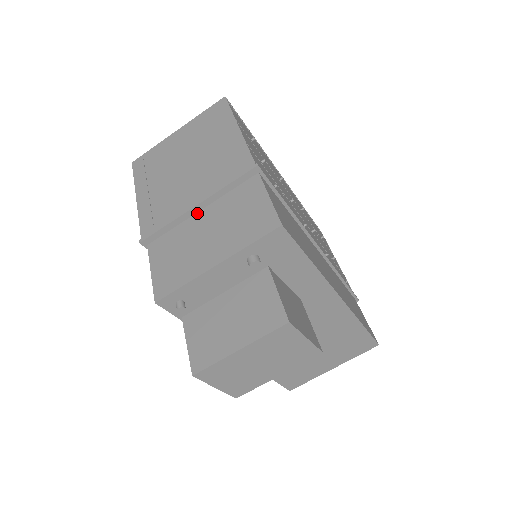
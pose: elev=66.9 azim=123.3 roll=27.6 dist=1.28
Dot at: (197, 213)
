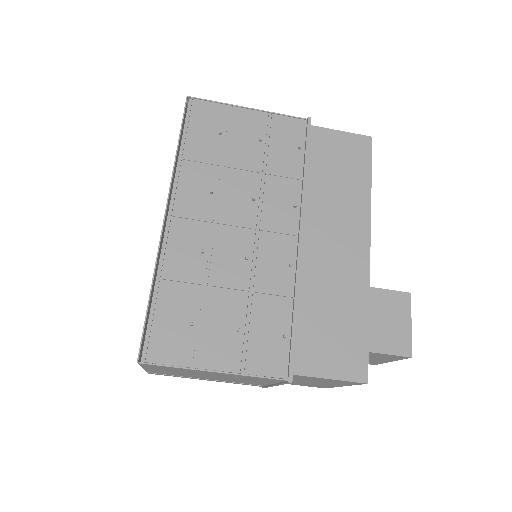
Dot at: occluded
